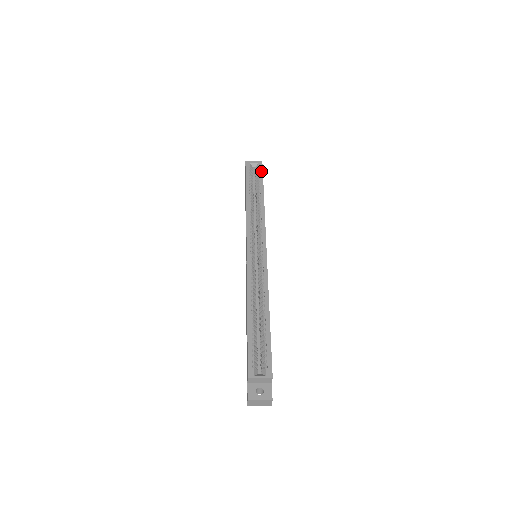
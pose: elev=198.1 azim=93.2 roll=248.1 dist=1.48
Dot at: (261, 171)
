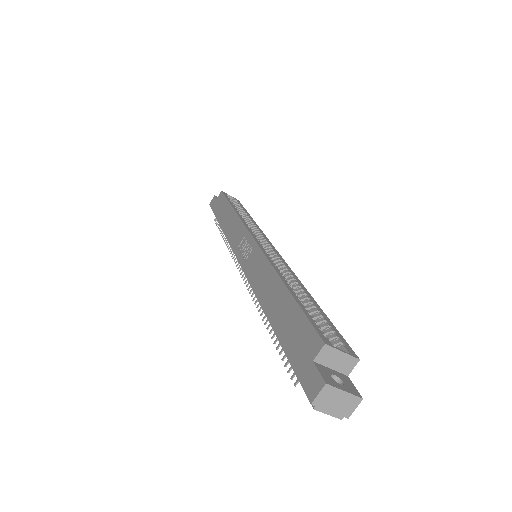
Dot at: (240, 203)
